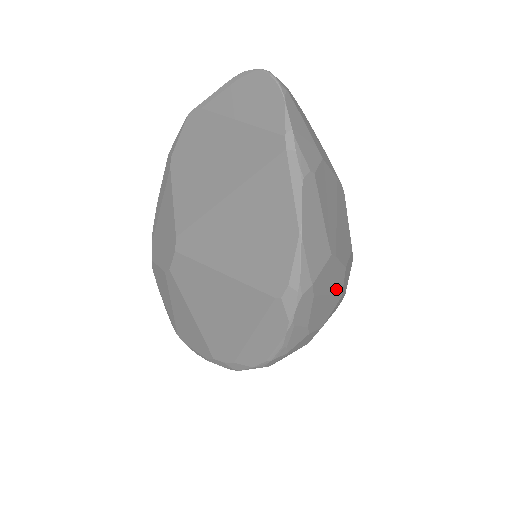
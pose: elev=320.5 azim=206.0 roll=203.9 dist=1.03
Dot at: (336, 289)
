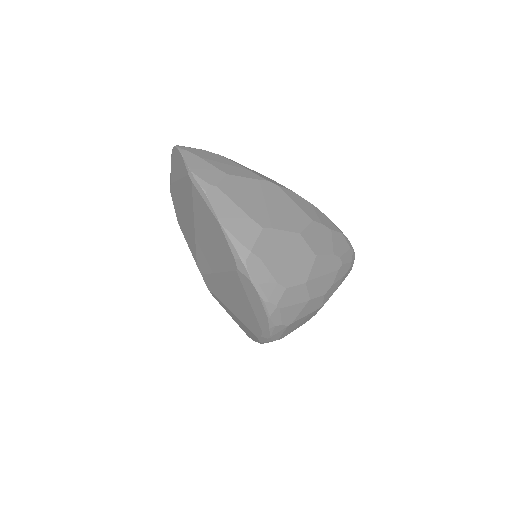
Dot at: (298, 251)
